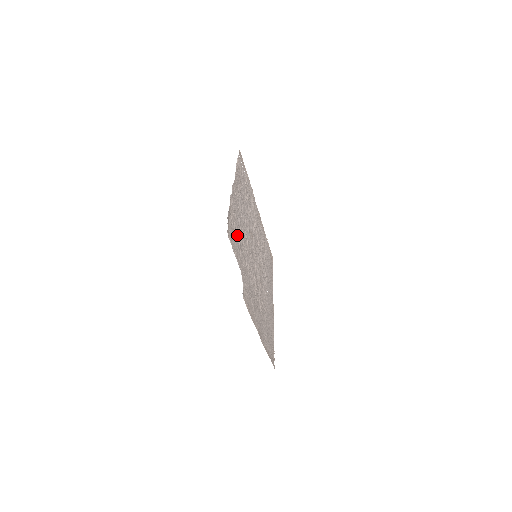
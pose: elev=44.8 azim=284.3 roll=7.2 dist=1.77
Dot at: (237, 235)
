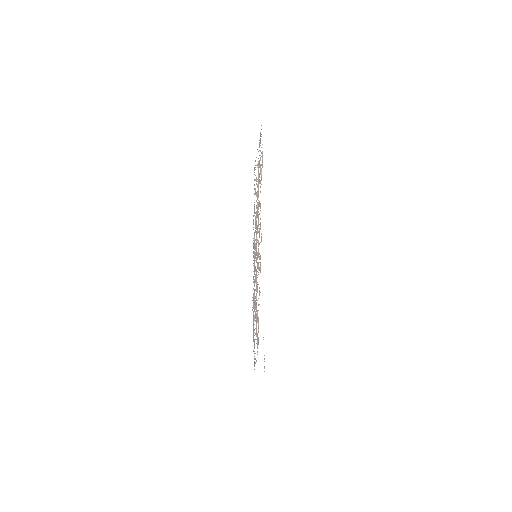
Dot at: occluded
